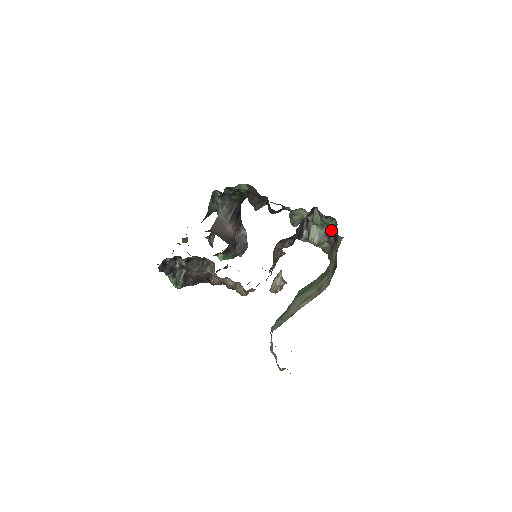
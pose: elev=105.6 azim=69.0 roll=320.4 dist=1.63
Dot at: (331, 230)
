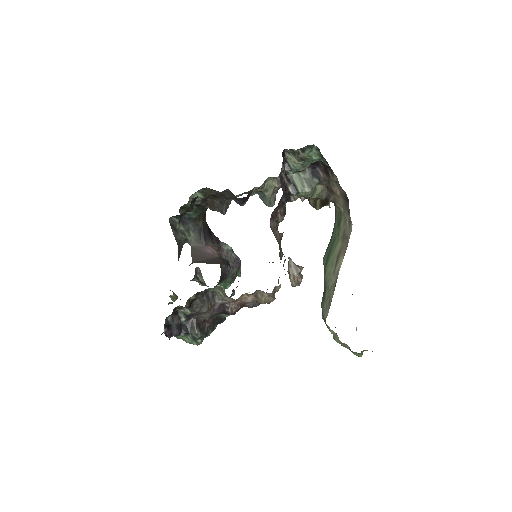
Dot at: (315, 167)
